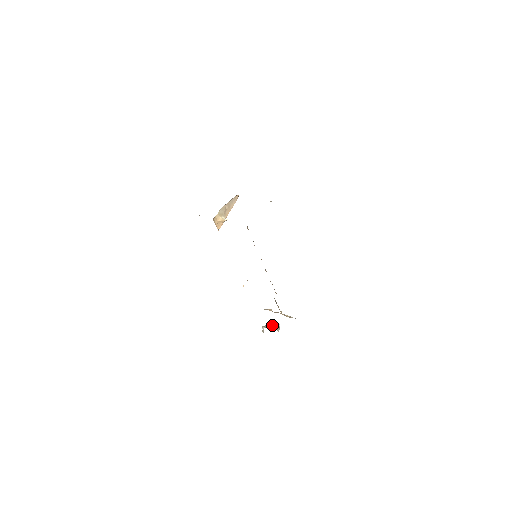
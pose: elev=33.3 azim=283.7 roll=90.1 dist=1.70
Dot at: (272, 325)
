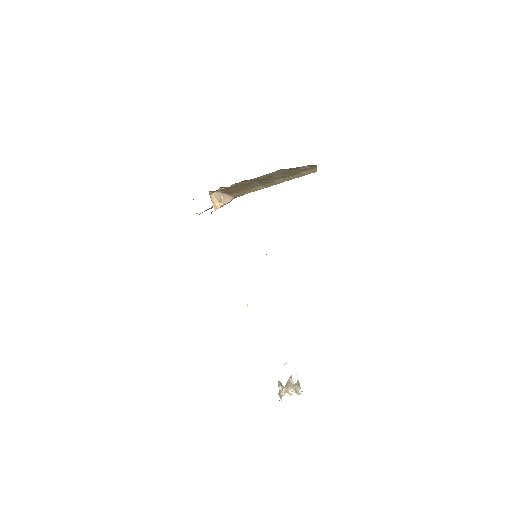
Dot at: (289, 379)
